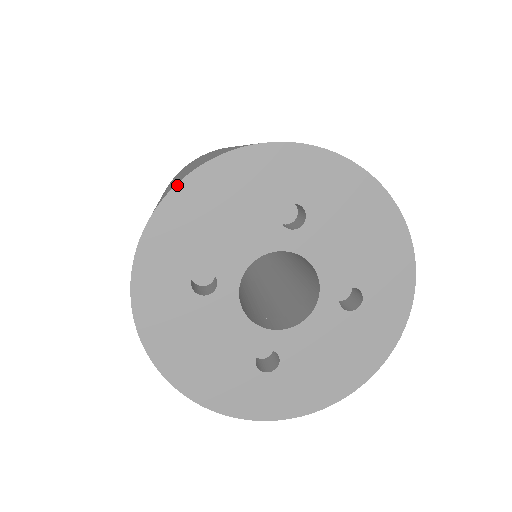
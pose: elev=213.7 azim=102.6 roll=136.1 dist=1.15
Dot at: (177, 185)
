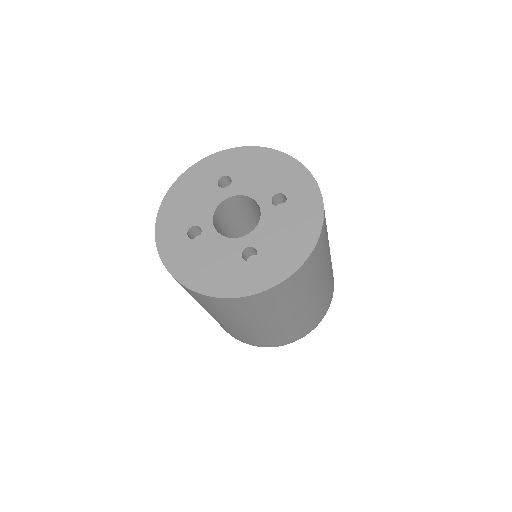
Dot at: (164, 199)
